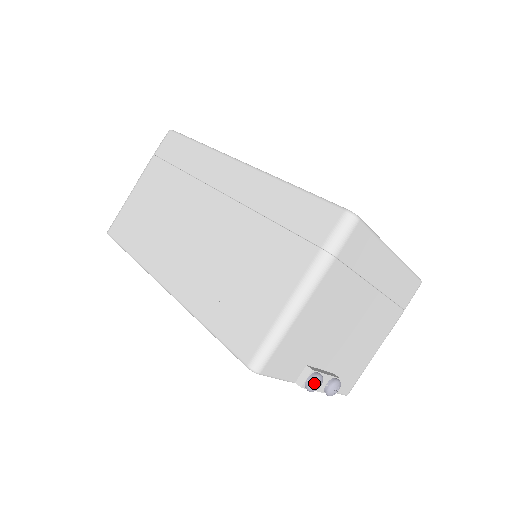
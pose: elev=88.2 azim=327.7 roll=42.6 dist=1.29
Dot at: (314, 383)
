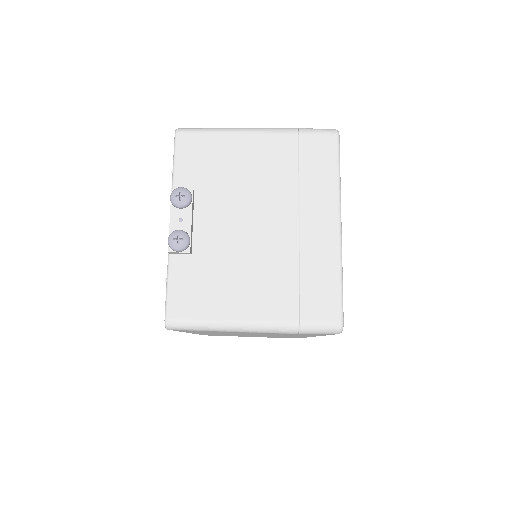
Dot at: (182, 189)
